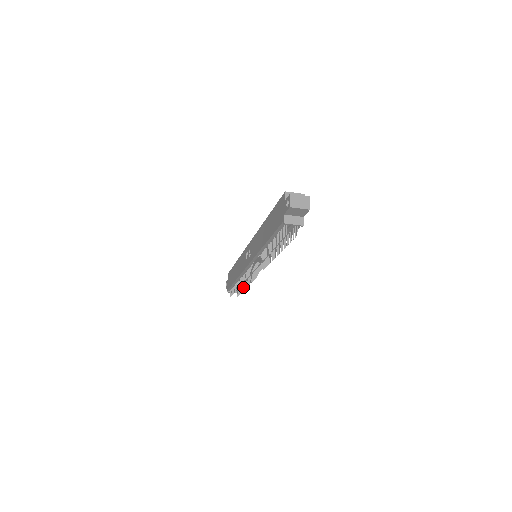
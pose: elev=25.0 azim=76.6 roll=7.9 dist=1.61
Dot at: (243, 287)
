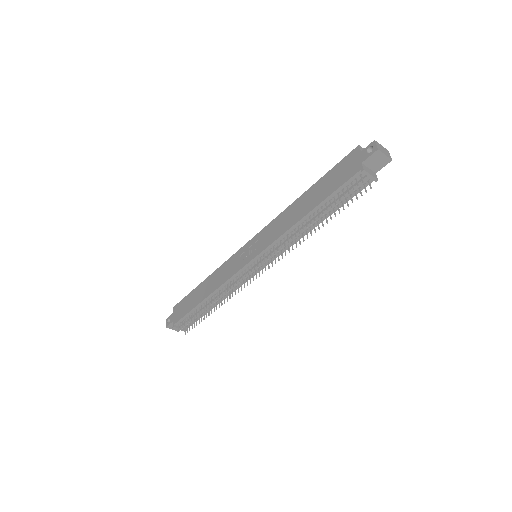
Dot at: occluded
